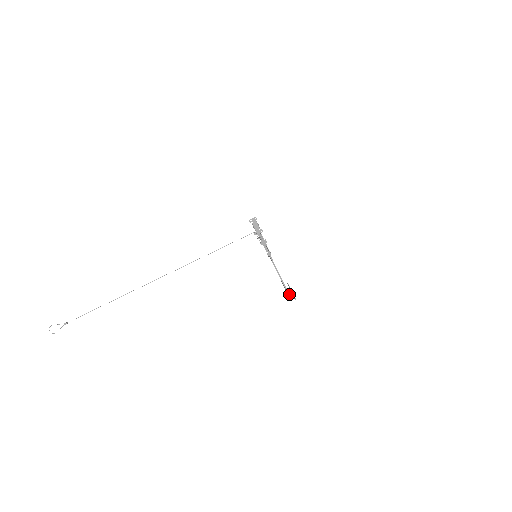
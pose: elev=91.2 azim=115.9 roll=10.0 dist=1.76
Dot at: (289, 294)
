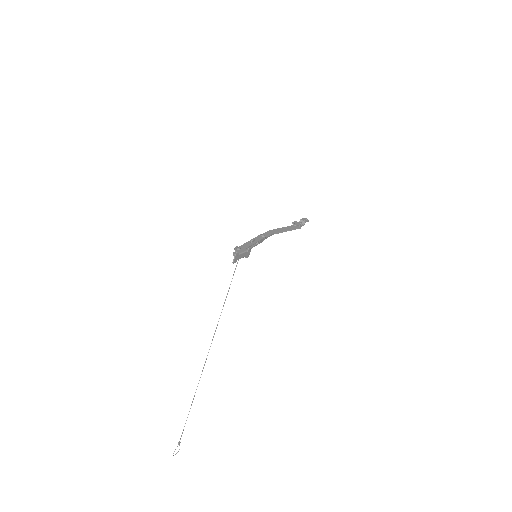
Dot at: occluded
